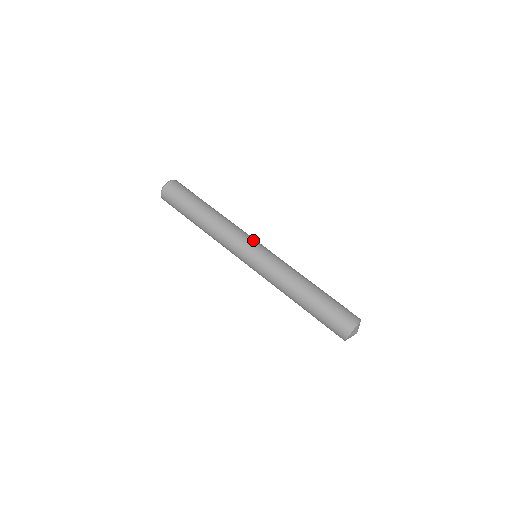
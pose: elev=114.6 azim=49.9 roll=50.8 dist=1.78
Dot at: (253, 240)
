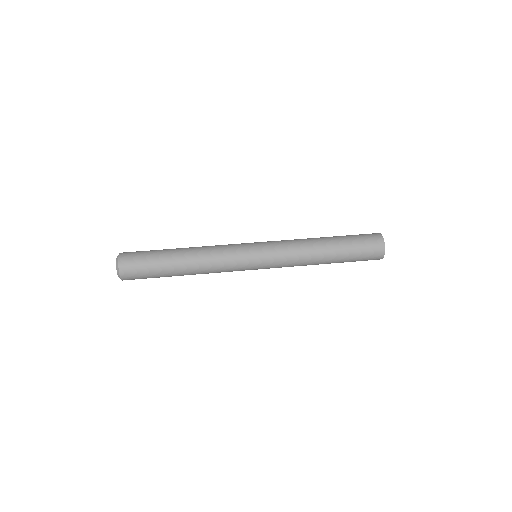
Dot at: (244, 244)
